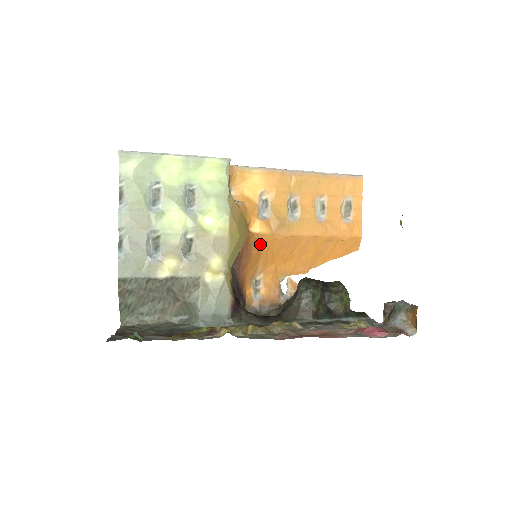
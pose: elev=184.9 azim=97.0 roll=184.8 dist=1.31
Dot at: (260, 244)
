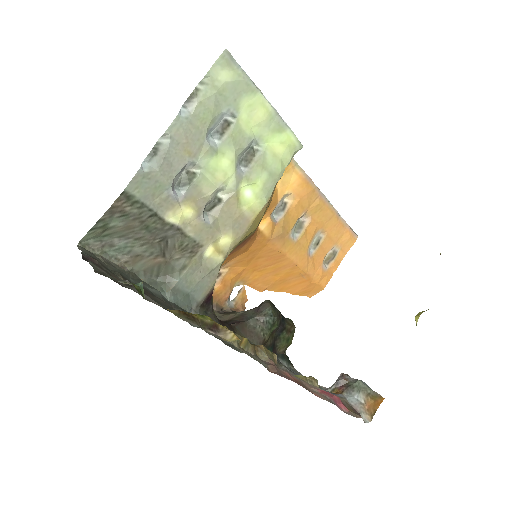
Dot at: (254, 242)
